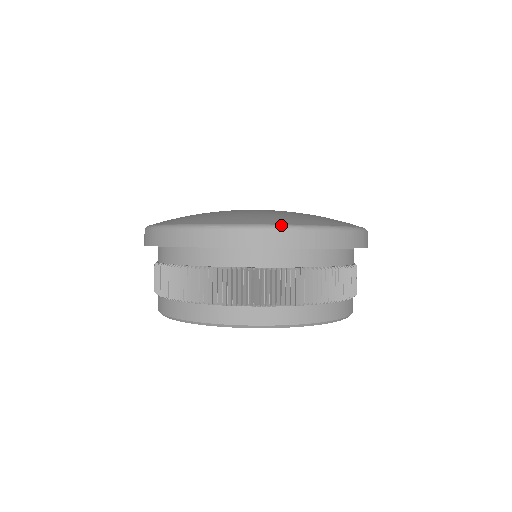
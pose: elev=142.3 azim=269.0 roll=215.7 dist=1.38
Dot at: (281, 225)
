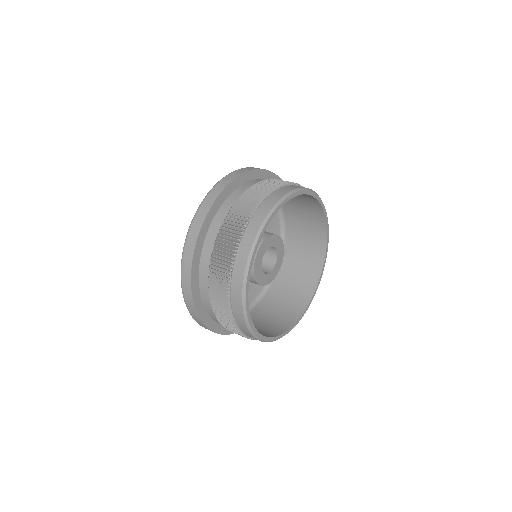
Dot at: occluded
